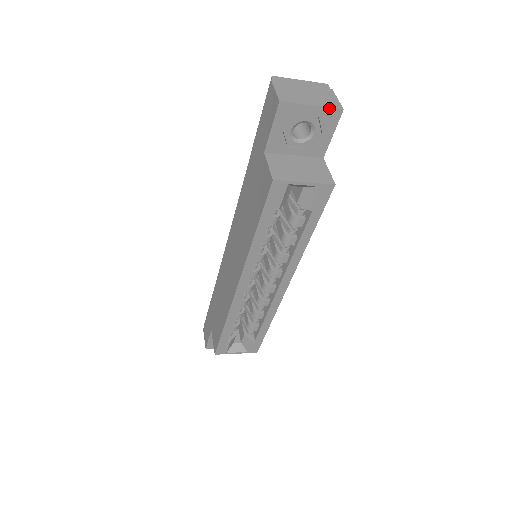
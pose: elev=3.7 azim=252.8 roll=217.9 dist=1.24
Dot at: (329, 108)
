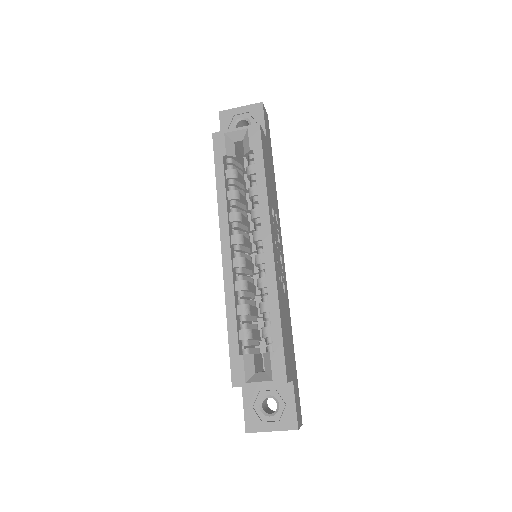
Dot at: (252, 105)
